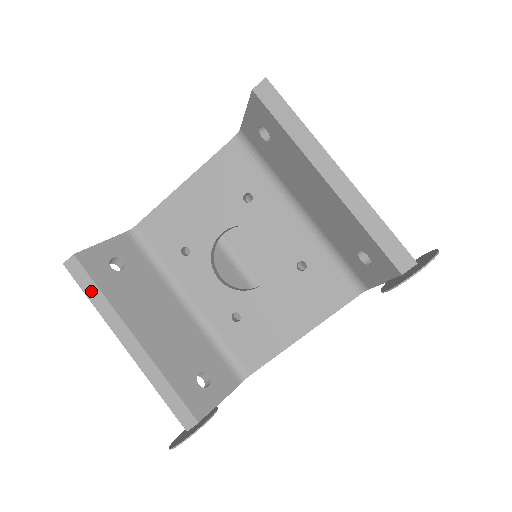
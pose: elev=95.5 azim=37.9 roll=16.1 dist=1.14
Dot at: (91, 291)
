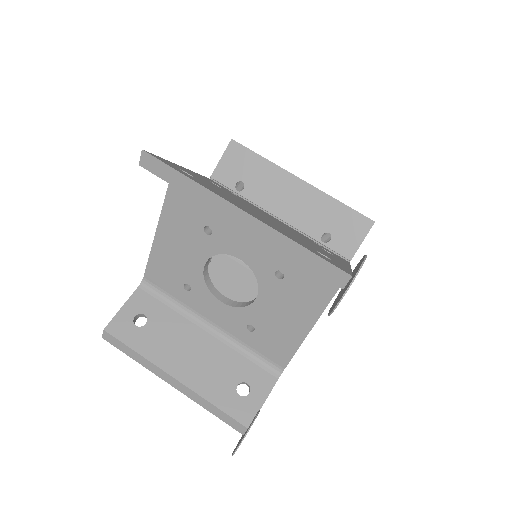
Dot at: (129, 352)
